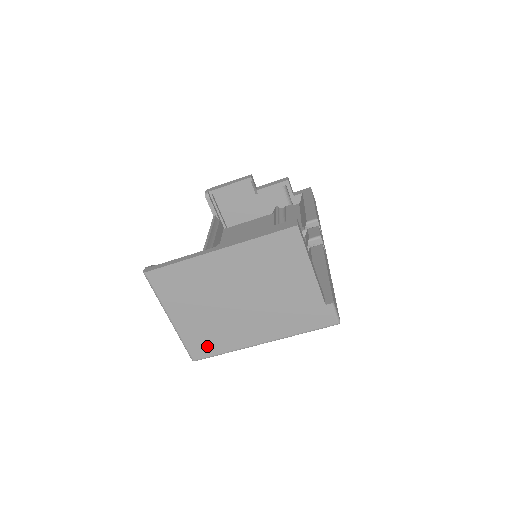
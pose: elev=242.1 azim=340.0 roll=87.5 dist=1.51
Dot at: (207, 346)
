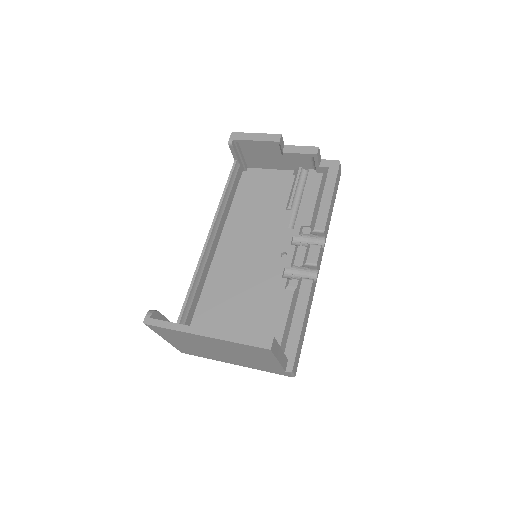
Dot at: (192, 353)
